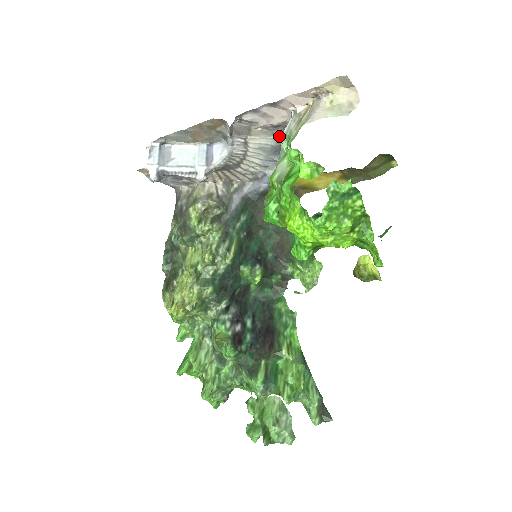
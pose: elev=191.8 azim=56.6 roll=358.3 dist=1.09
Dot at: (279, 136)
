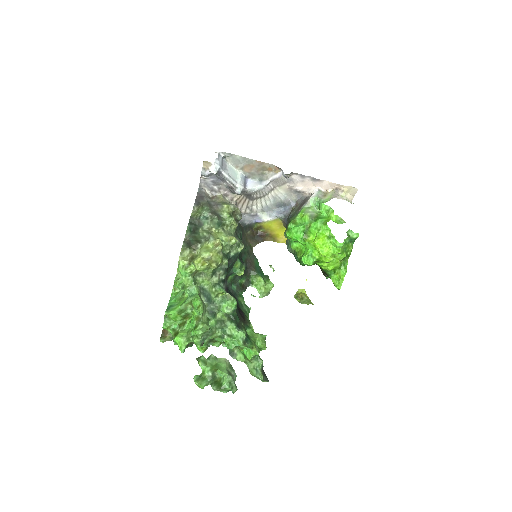
Dot at: (291, 198)
